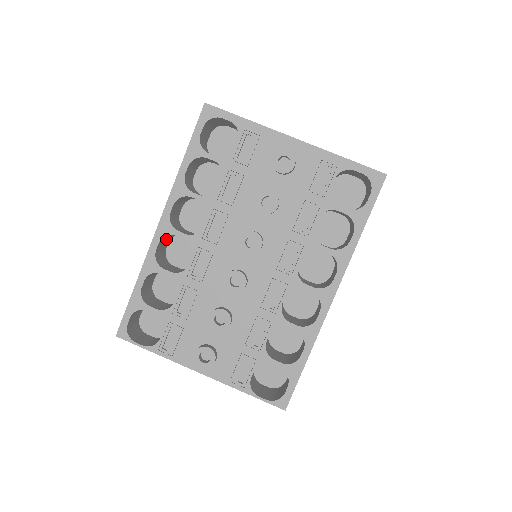
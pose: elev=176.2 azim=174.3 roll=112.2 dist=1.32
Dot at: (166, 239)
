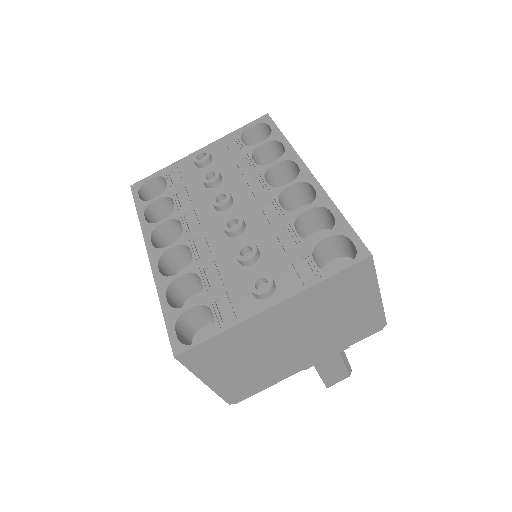
Dot at: (166, 273)
